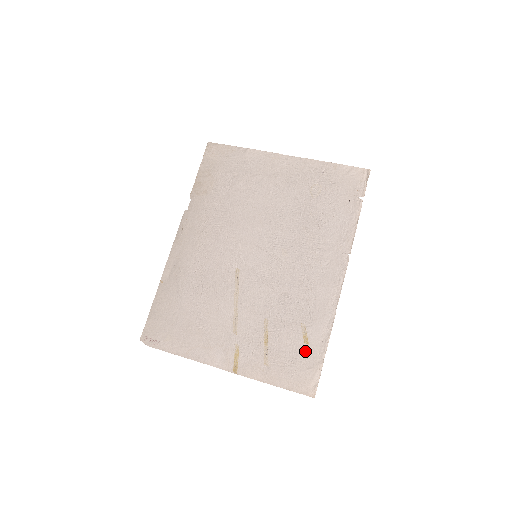
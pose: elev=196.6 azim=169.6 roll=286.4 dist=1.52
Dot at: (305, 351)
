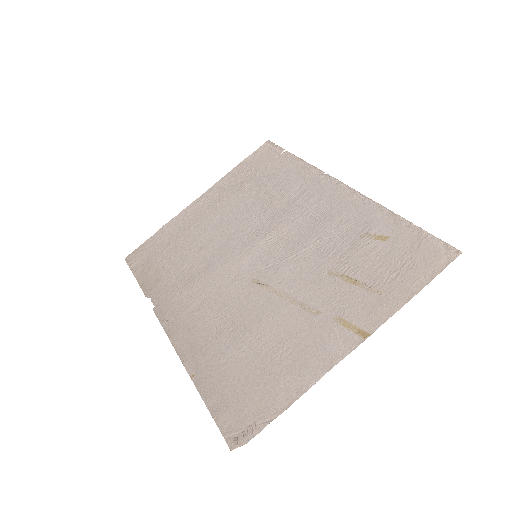
Dot at: (395, 243)
